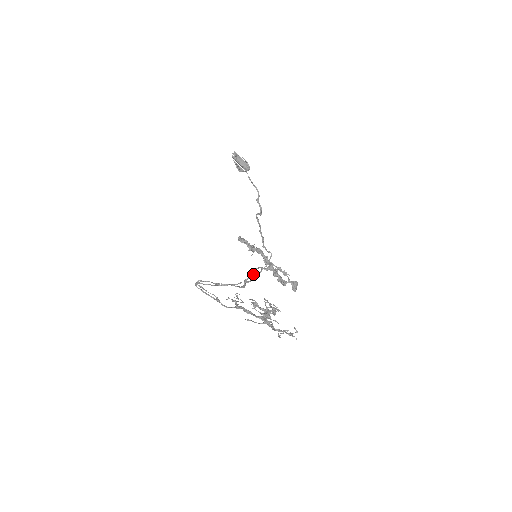
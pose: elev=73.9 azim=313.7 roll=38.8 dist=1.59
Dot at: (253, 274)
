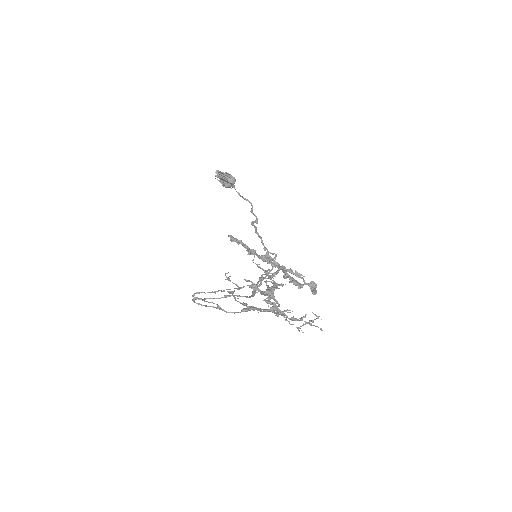
Dot at: occluded
